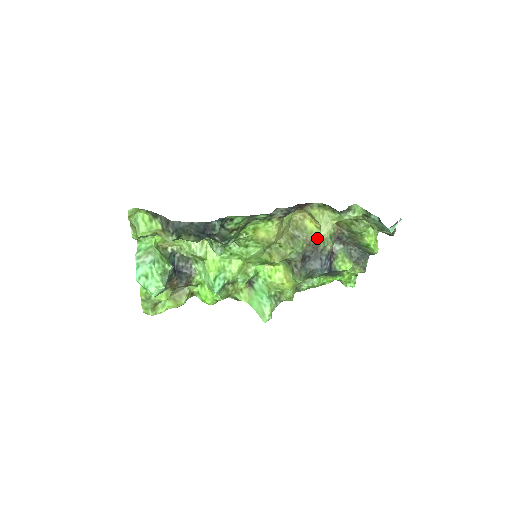
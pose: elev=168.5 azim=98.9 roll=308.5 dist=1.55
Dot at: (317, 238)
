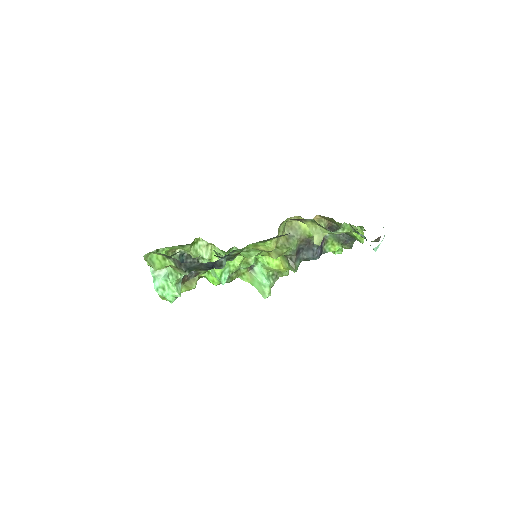
Dot at: (310, 236)
